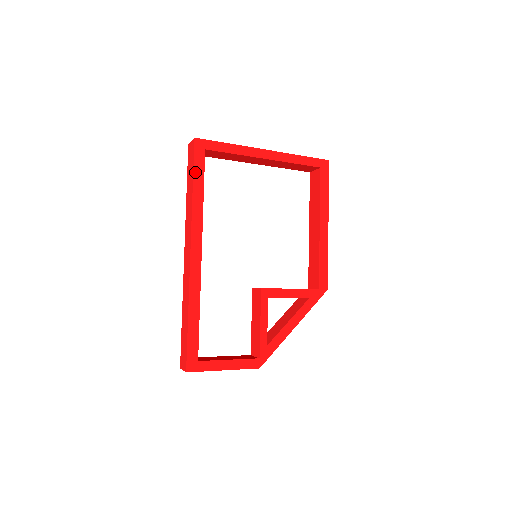
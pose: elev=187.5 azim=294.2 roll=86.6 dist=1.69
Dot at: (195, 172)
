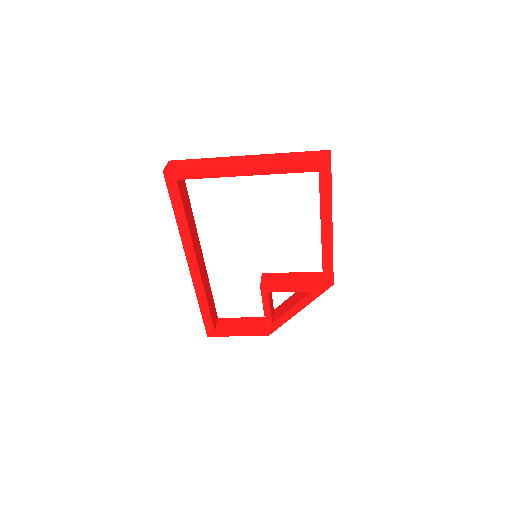
Dot at: (173, 202)
